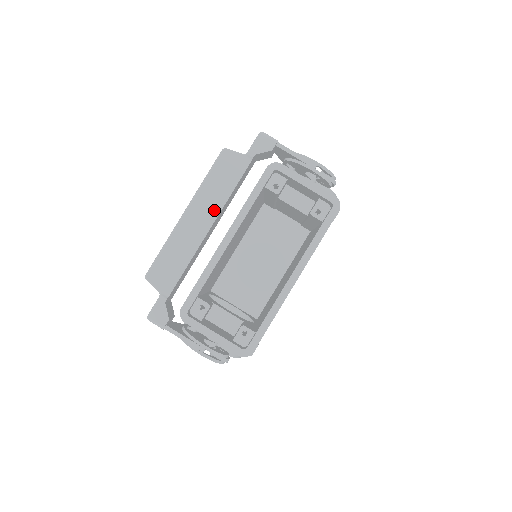
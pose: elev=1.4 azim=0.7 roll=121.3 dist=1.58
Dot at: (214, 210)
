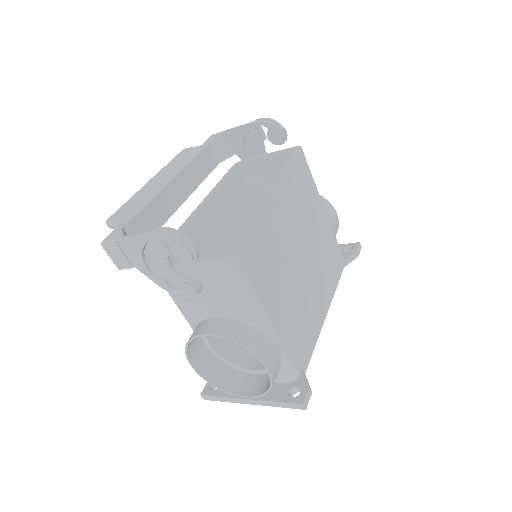
Dot at: (175, 172)
